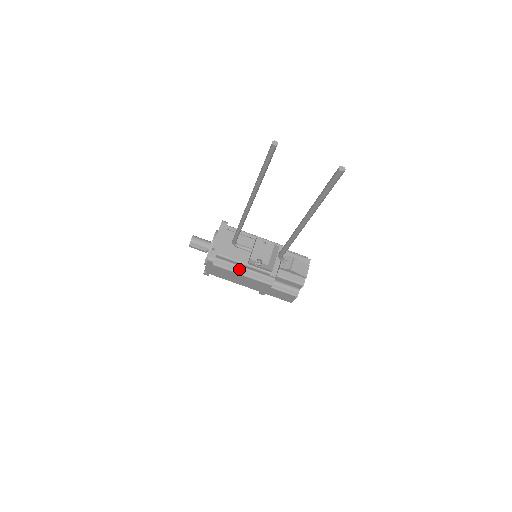
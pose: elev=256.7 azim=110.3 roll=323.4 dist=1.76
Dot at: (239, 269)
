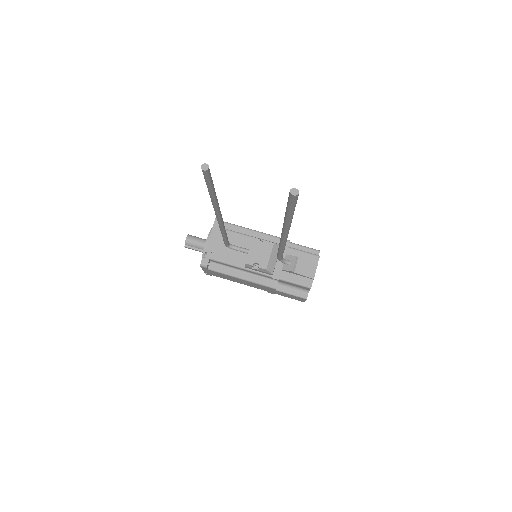
Dot at: (237, 272)
